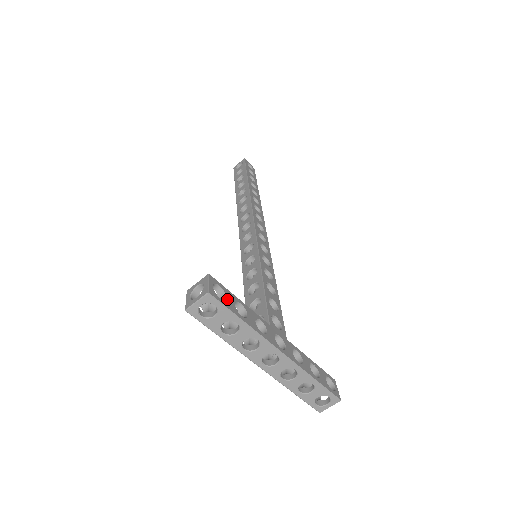
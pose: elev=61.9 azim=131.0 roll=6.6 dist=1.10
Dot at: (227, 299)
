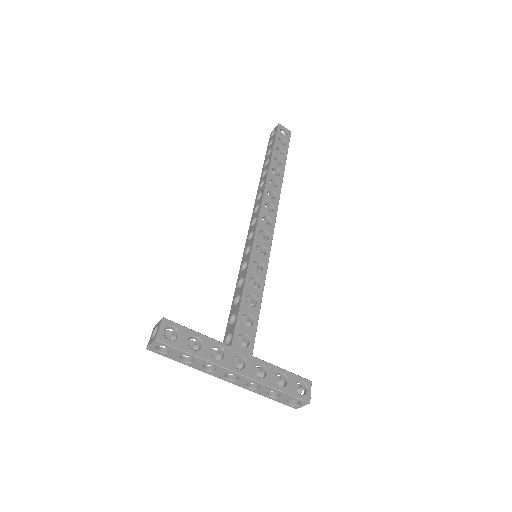
Dot at: (179, 338)
